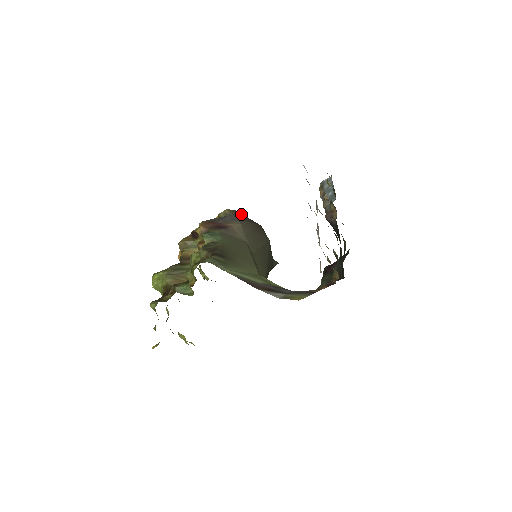
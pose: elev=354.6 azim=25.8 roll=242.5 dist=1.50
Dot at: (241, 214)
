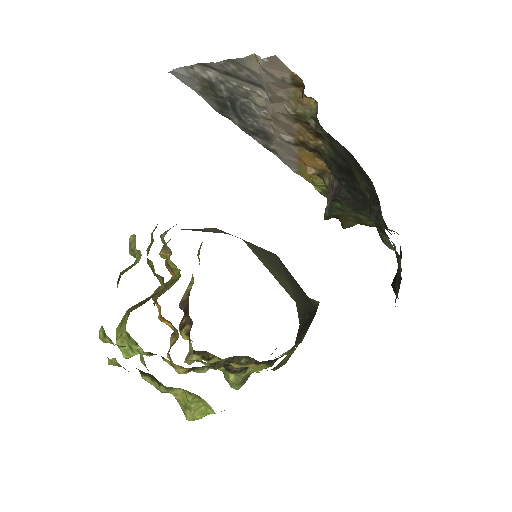
Dot at: occluded
